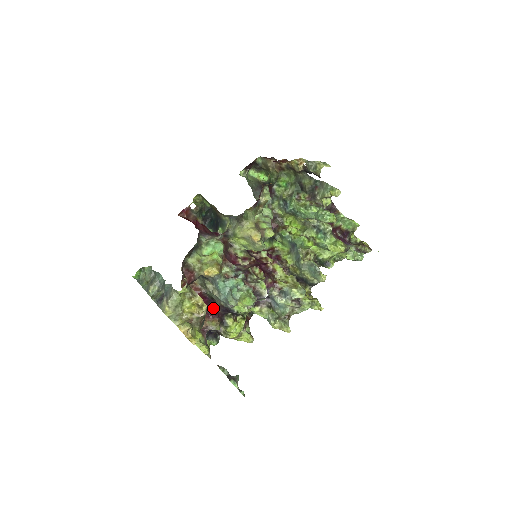
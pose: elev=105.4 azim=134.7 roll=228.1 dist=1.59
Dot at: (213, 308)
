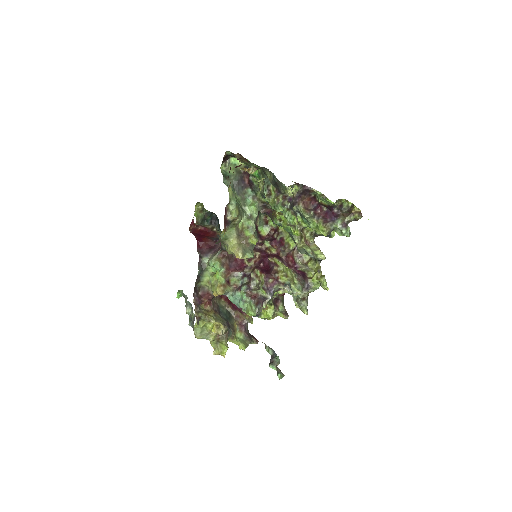
Dot at: occluded
